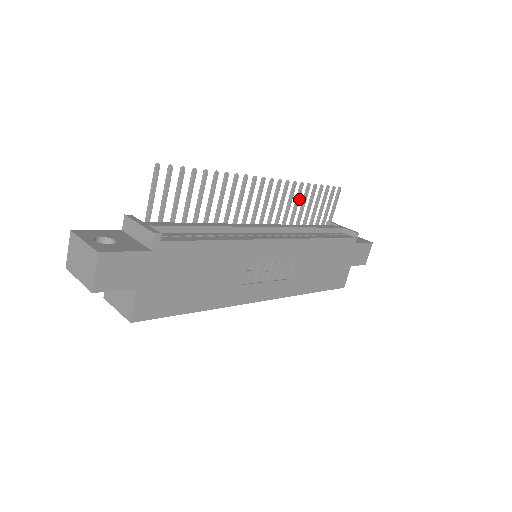
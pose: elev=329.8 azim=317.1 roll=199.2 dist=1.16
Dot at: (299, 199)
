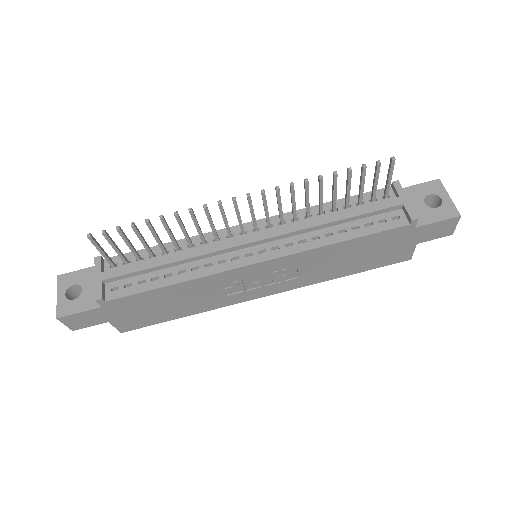
Dot at: (308, 194)
